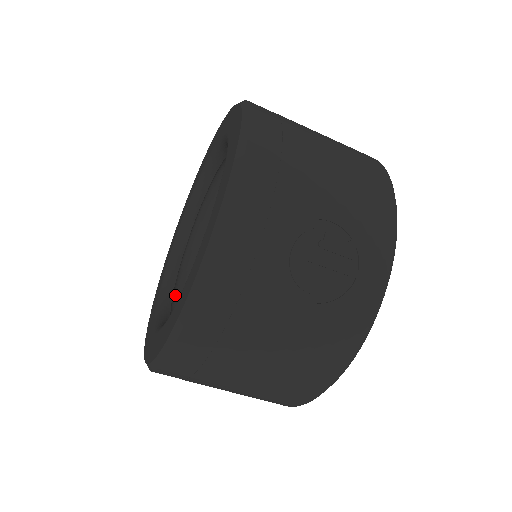
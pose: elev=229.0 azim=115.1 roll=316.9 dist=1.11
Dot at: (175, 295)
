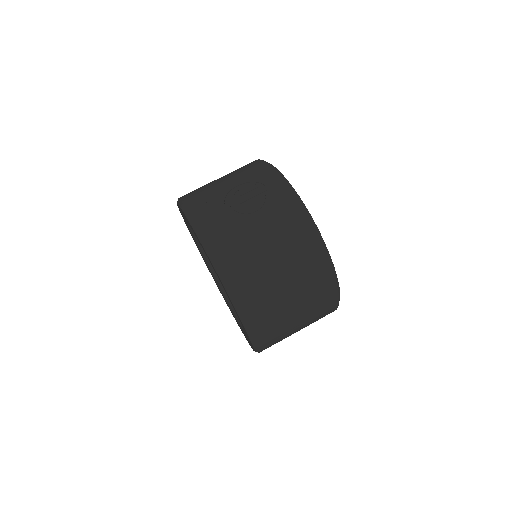
Dot at: occluded
